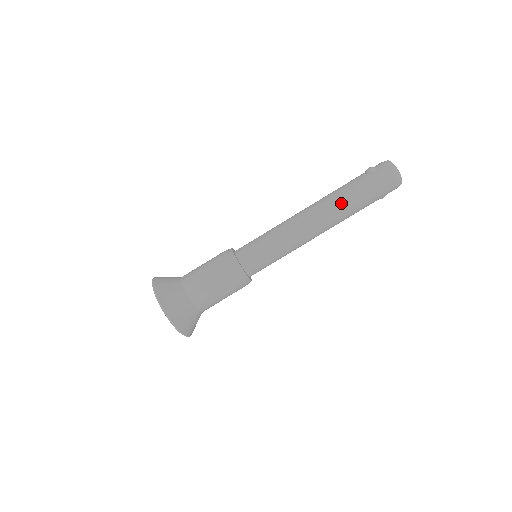
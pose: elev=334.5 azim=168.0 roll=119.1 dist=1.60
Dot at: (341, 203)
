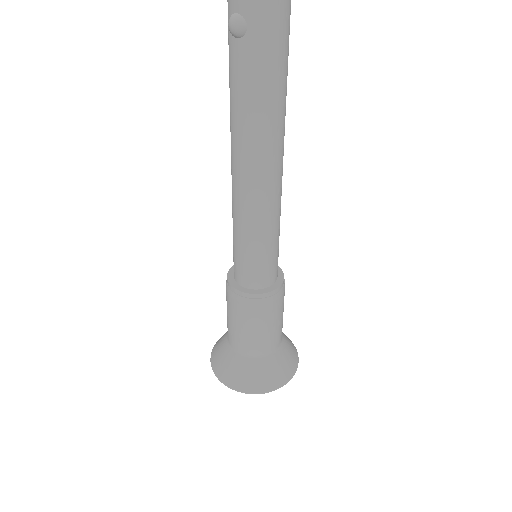
Dot at: (265, 118)
